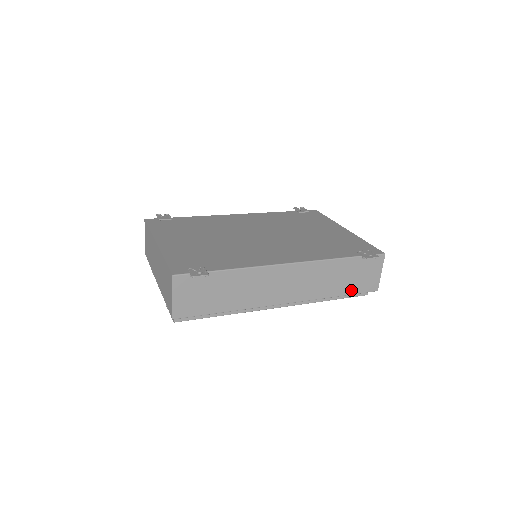
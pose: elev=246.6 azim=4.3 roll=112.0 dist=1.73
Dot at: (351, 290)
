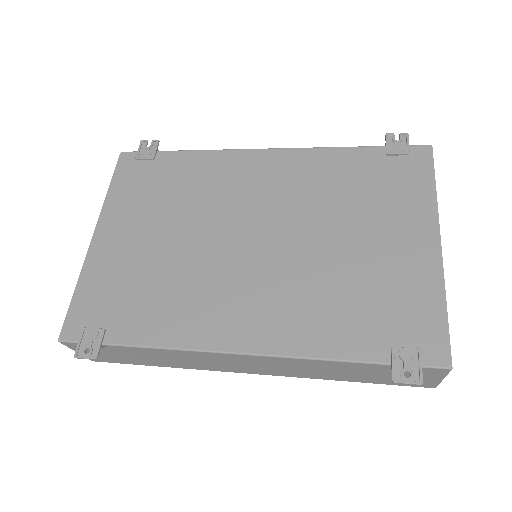
Dot at: (375, 381)
